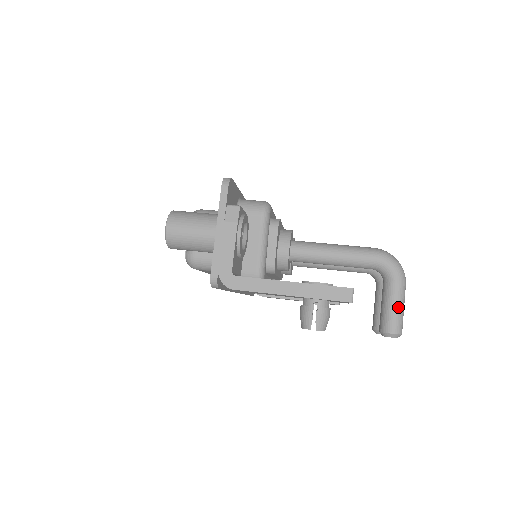
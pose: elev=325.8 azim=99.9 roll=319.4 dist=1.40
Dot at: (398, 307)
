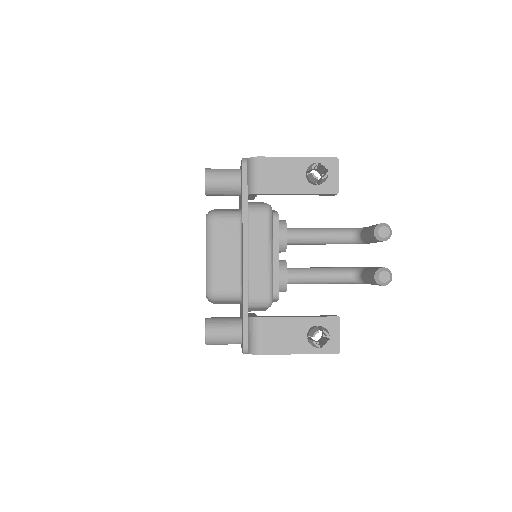
Dot at: occluded
